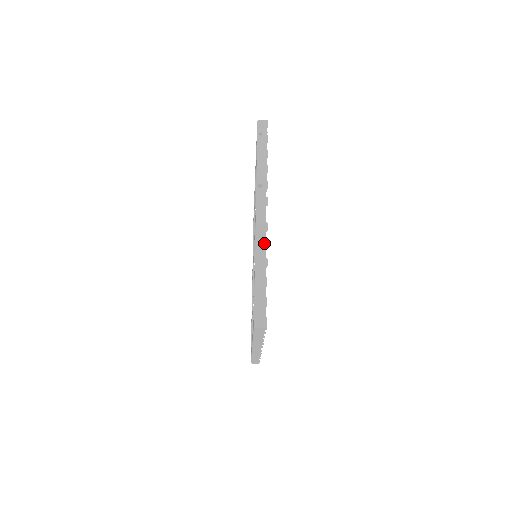
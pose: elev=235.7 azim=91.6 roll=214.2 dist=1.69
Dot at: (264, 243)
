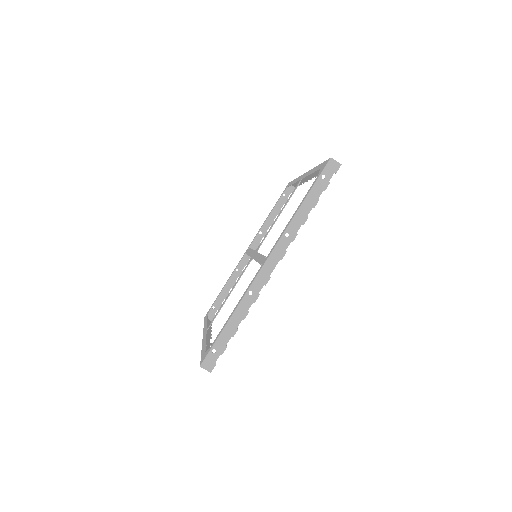
Dot at: (255, 295)
